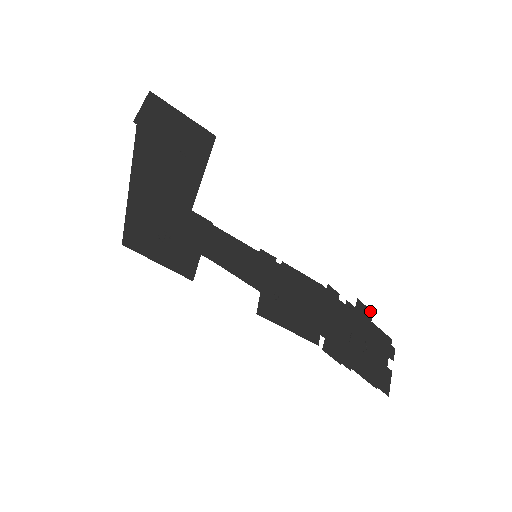
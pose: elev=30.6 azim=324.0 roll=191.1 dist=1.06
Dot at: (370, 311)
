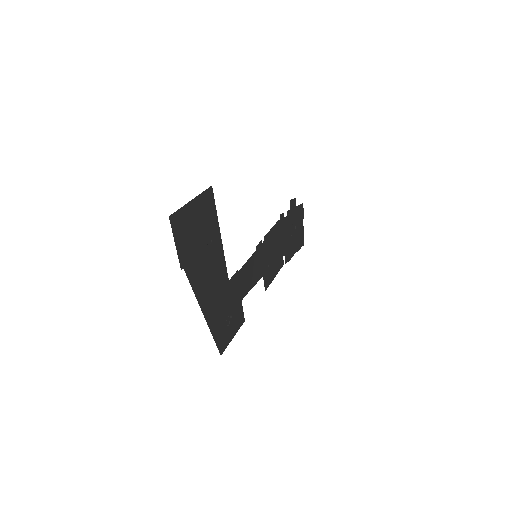
Dot at: (294, 199)
